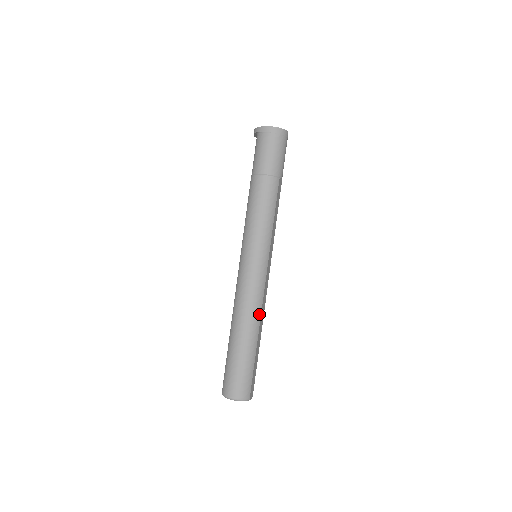
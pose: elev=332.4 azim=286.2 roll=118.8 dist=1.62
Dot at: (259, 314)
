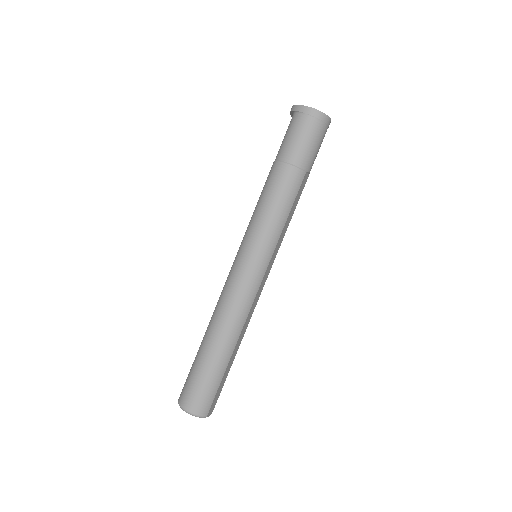
Dot at: (242, 324)
